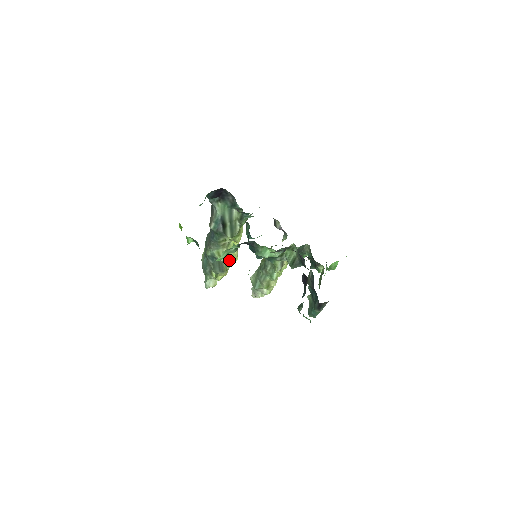
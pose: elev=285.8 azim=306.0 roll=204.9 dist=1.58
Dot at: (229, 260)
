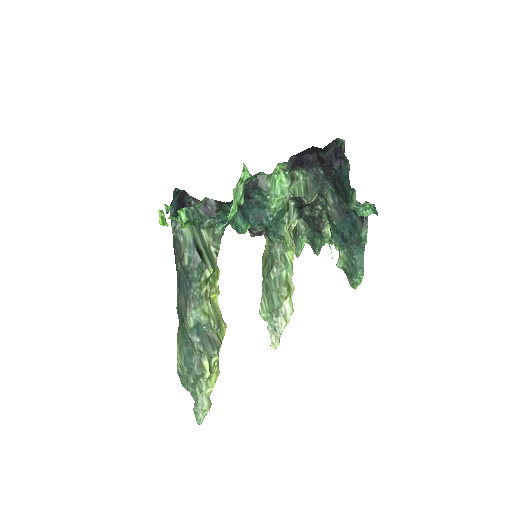
Dot at: (219, 324)
